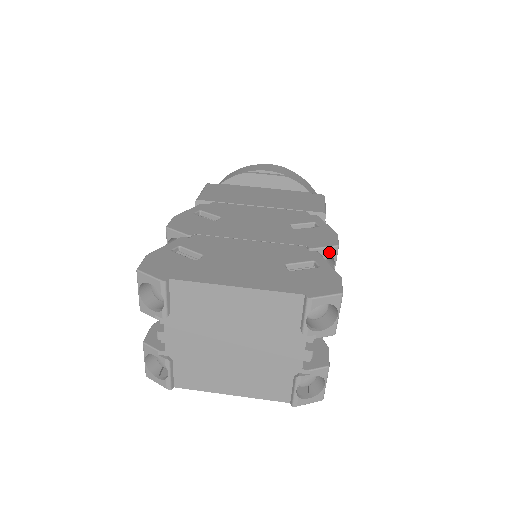
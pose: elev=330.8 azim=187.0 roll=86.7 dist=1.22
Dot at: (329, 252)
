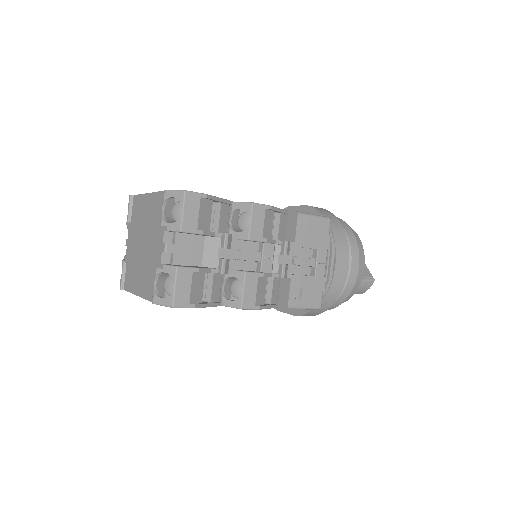
Dot at: (245, 207)
